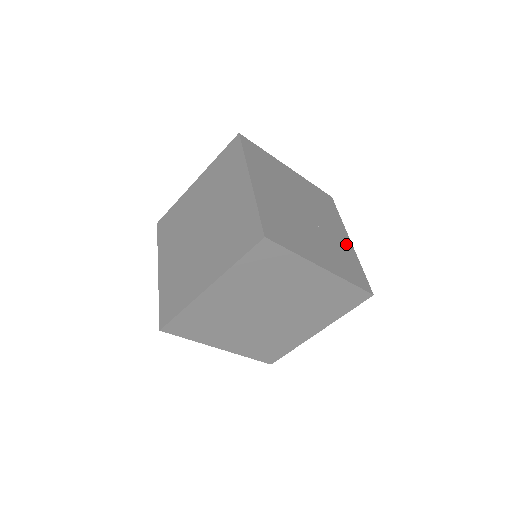
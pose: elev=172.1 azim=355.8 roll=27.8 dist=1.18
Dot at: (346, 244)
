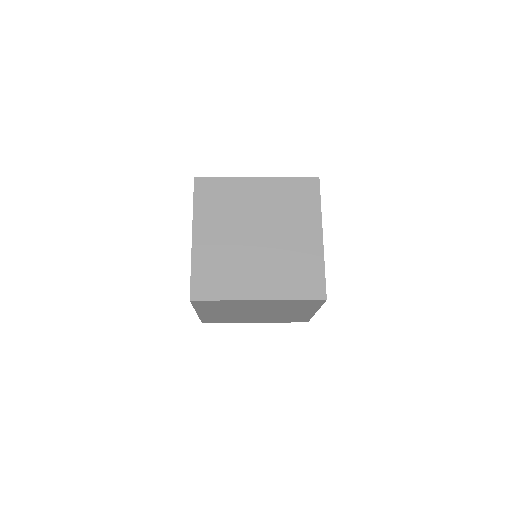
Dot at: occluded
